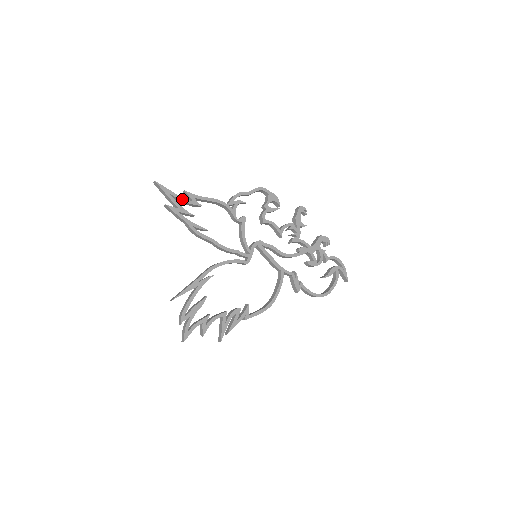
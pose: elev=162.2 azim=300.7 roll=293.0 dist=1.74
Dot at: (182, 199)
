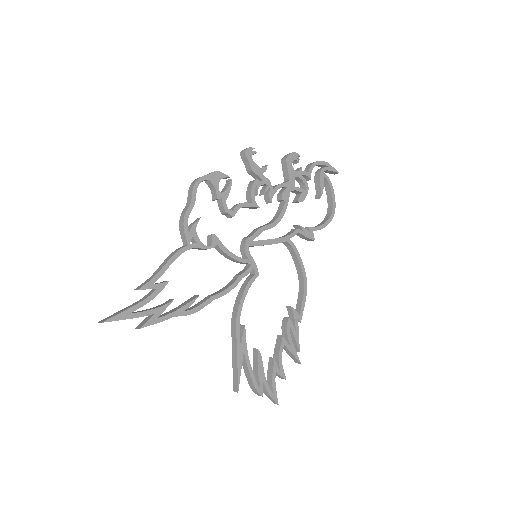
Dot at: (146, 302)
